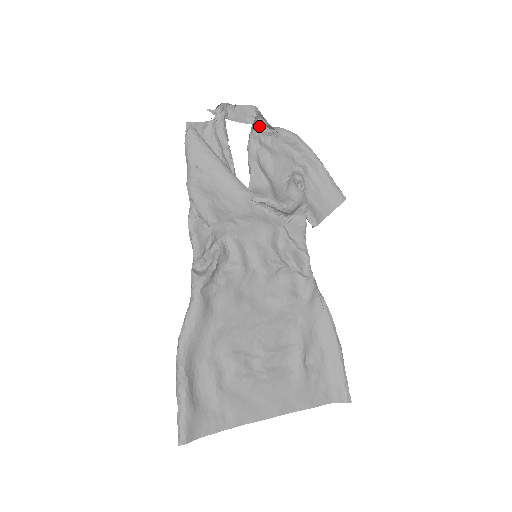
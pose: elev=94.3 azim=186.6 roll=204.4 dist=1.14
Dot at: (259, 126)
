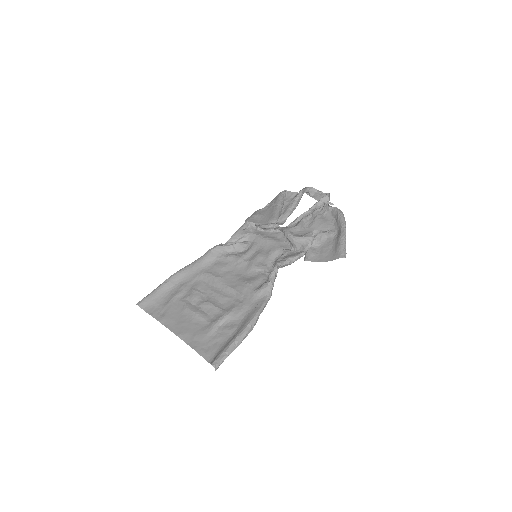
Dot at: (324, 203)
